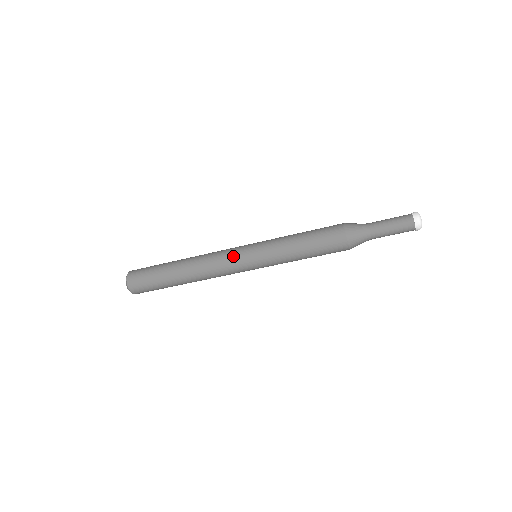
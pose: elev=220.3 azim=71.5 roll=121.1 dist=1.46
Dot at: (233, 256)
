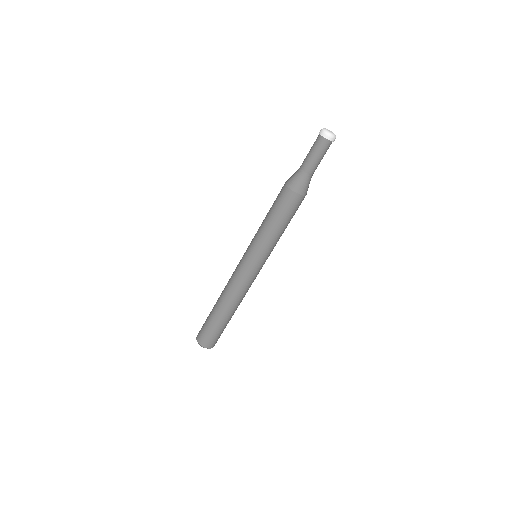
Dot at: (240, 269)
